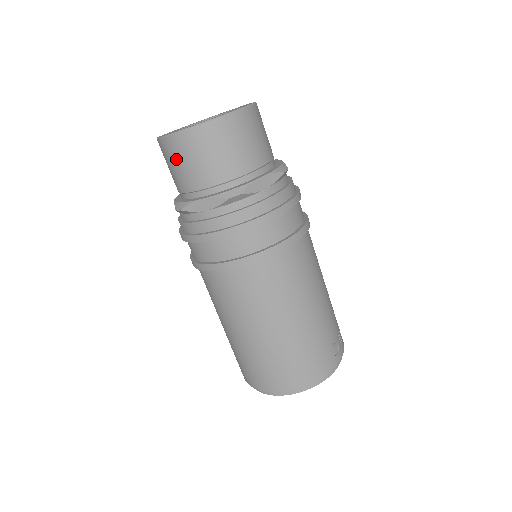
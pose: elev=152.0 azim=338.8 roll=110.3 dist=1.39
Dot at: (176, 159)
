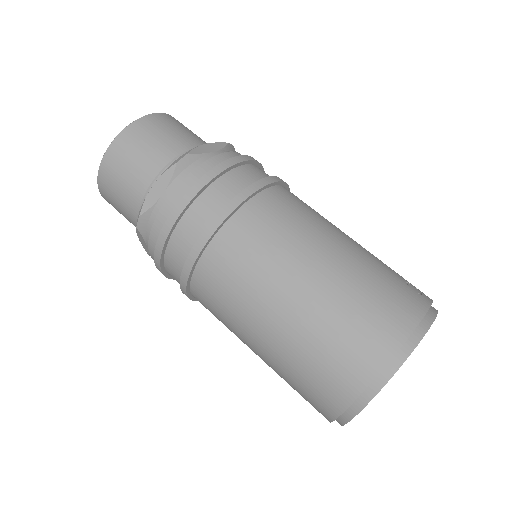
Dot at: (117, 177)
